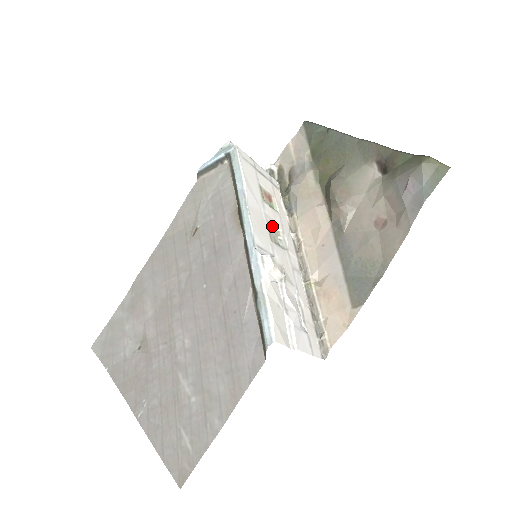
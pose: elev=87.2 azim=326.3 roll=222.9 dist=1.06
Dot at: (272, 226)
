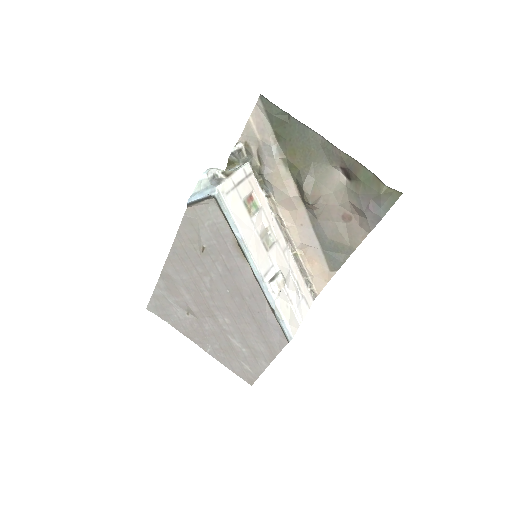
Dot at: (263, 232)
